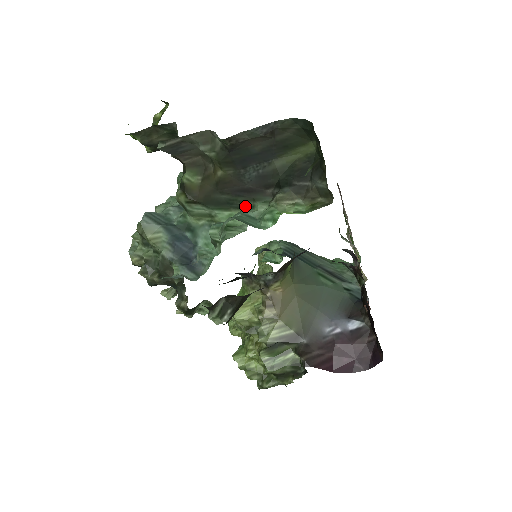
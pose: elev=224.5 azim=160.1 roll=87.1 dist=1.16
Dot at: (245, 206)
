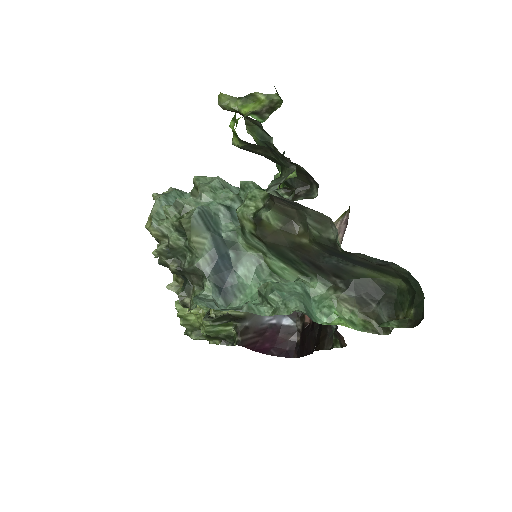
Dot at: (304, 272)
